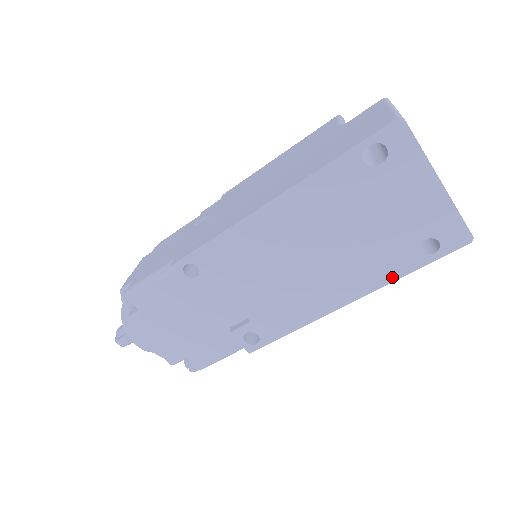
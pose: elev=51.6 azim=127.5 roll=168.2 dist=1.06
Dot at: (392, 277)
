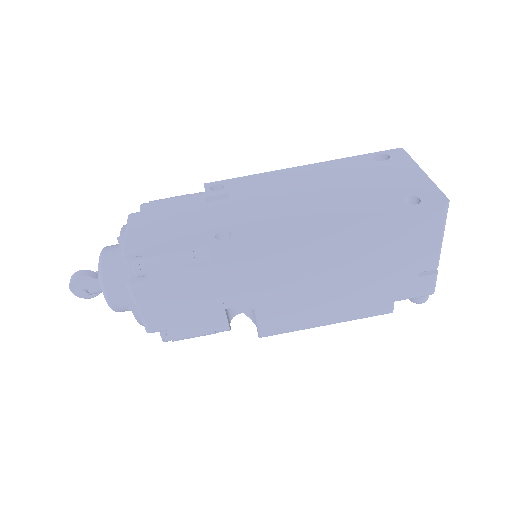
Dot at: (376, 213)
